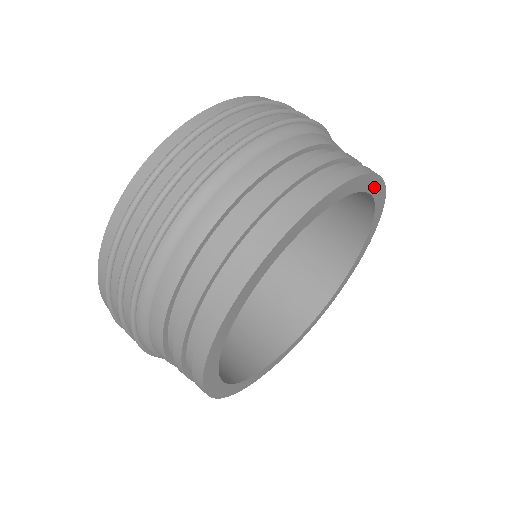
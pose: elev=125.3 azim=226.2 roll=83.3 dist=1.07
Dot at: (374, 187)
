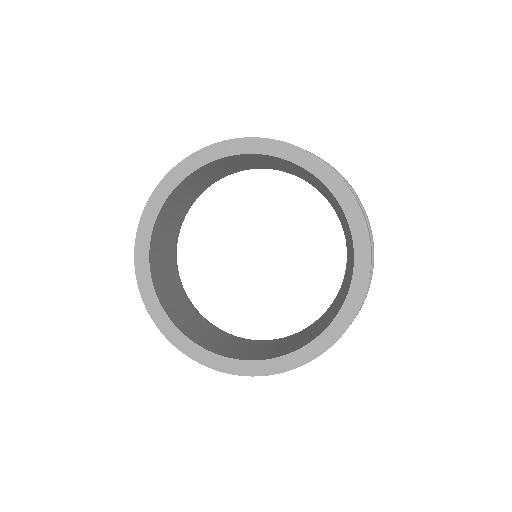
Dot at: (361, 263)
